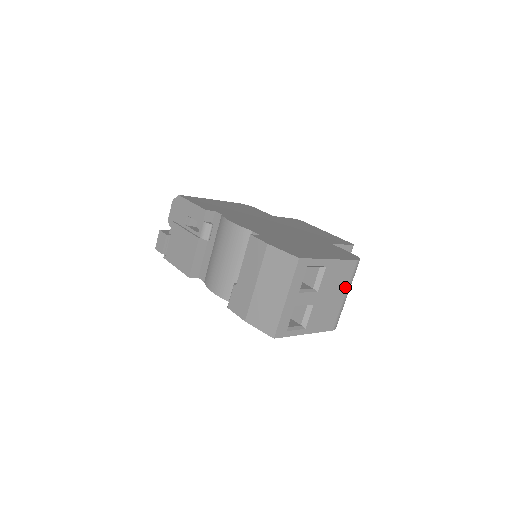
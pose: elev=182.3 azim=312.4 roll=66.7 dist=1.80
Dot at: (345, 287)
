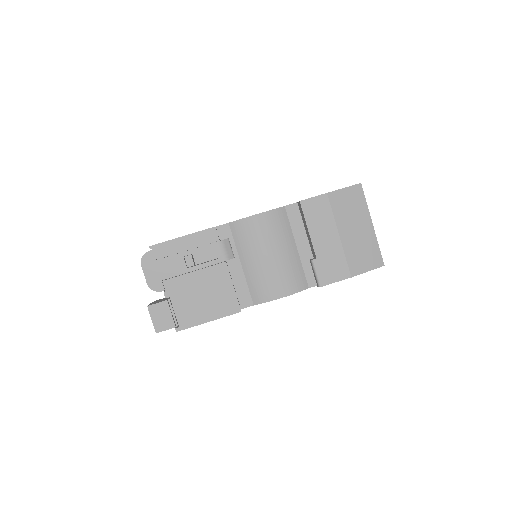
Dot at: occluded
